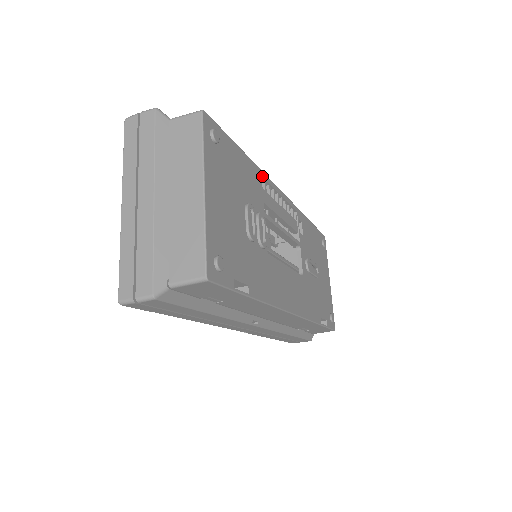
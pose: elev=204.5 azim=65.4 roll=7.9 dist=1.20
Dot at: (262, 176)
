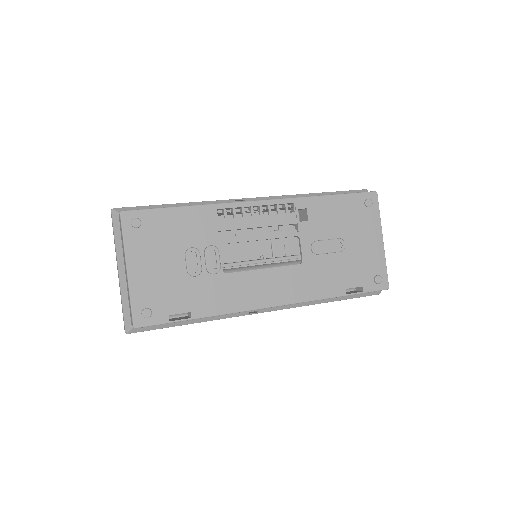
Dot at: (217, 209)
